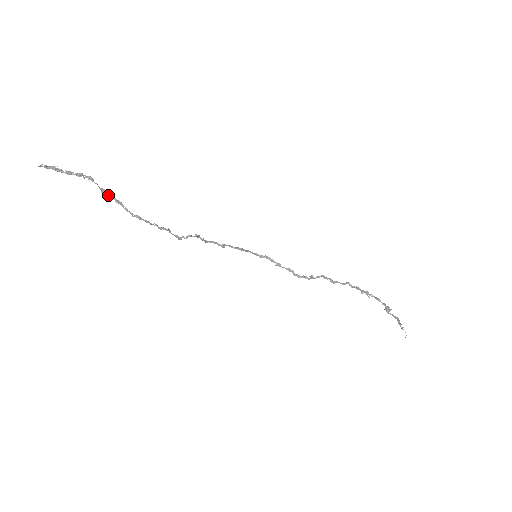
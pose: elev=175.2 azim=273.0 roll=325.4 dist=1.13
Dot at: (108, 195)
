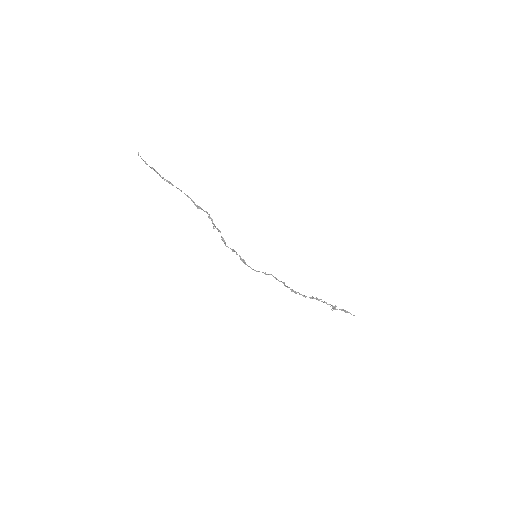
Dot at: occluded
